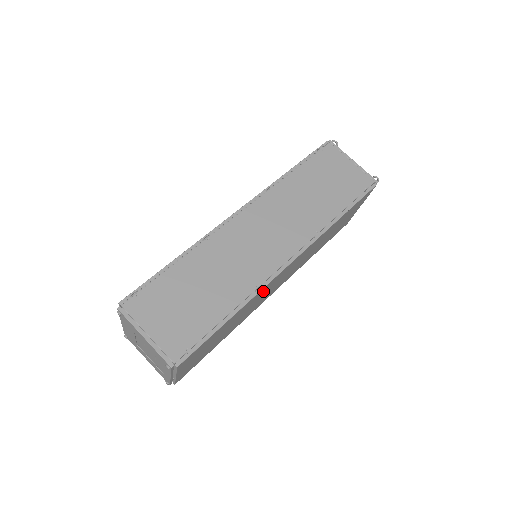
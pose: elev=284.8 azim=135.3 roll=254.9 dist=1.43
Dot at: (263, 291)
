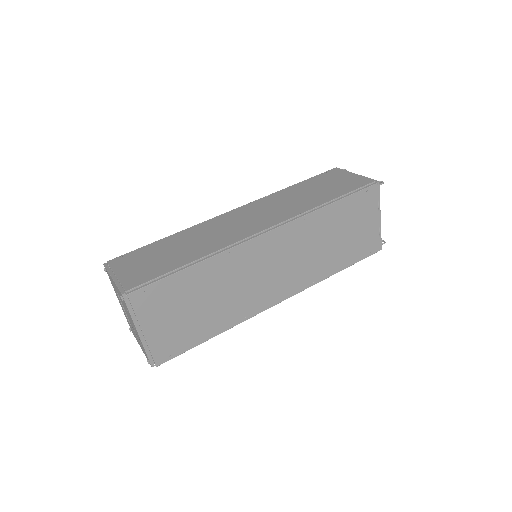
Dot at: (240, 260)
